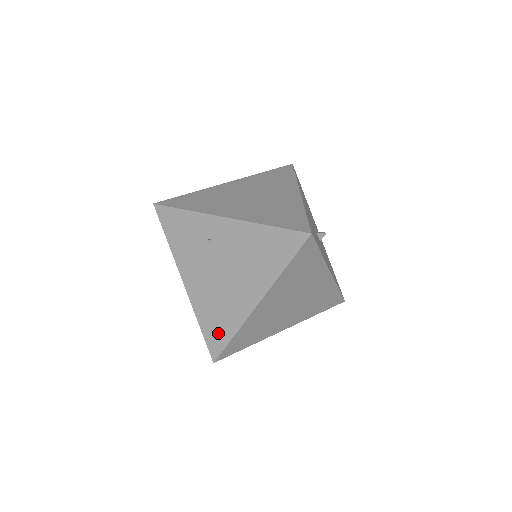
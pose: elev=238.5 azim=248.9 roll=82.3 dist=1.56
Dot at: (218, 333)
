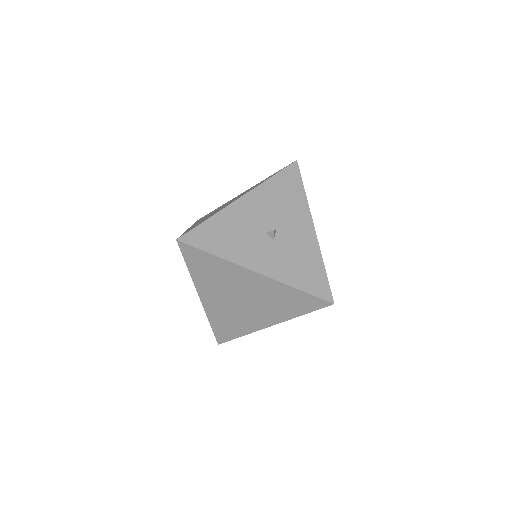
Dot at: occluded
